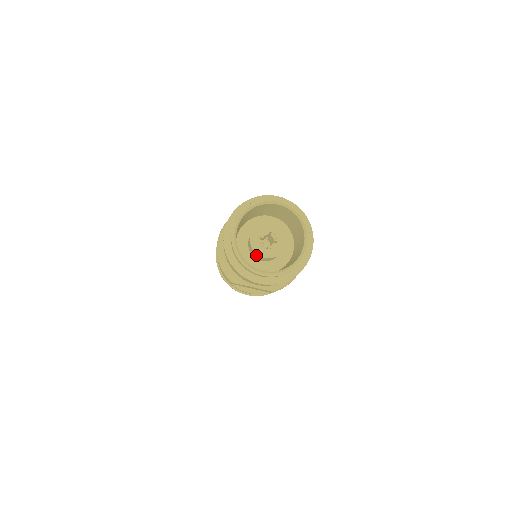
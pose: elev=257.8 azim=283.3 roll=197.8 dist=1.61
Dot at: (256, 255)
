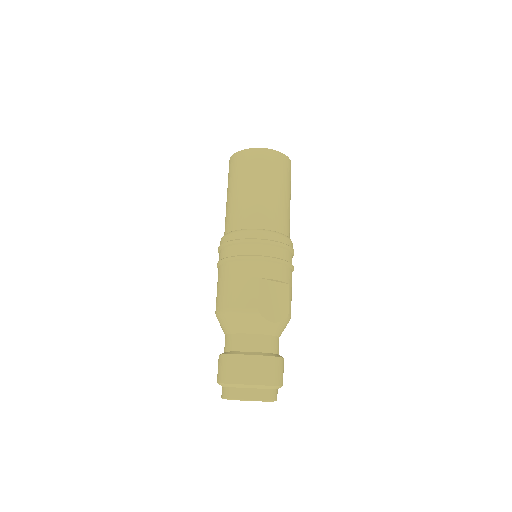
Dot at: occluded
